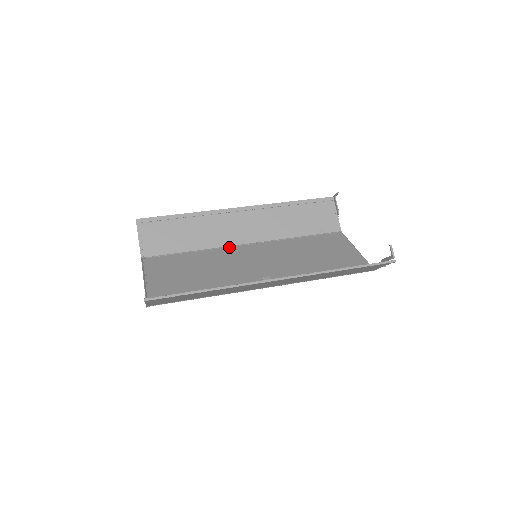
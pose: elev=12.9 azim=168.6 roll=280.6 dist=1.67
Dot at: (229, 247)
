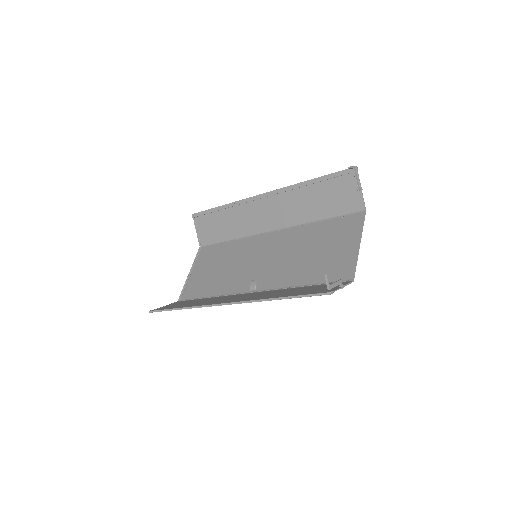
Dot at: (256, 236)
